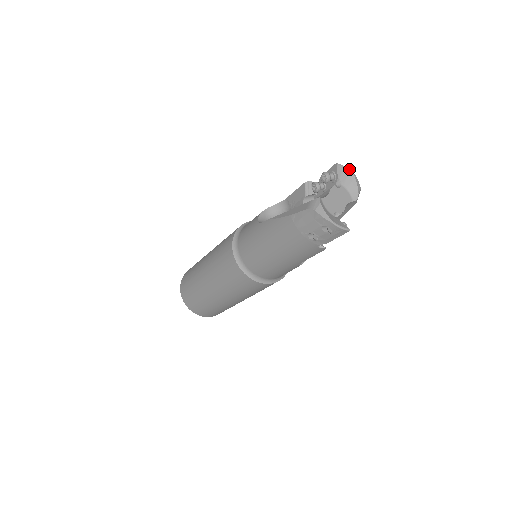
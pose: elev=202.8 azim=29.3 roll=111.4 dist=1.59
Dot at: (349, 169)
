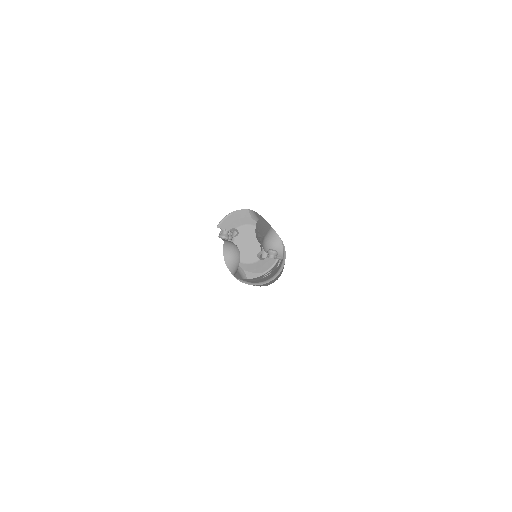
Dot at: (227, 216)
